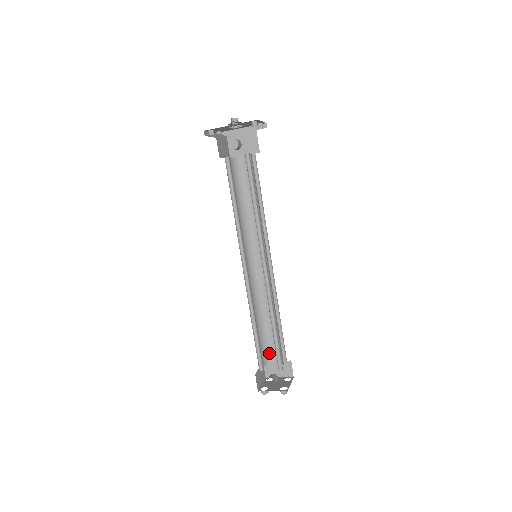
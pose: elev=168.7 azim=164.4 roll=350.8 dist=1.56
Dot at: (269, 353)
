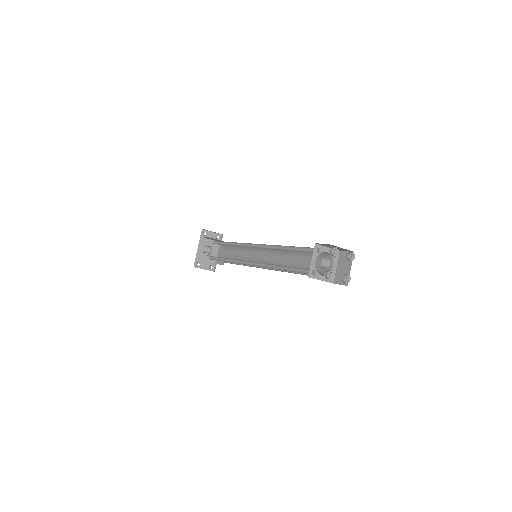
Dot at: (322, 271)
